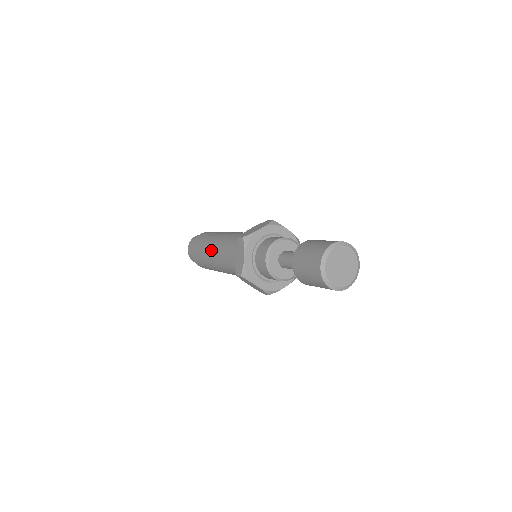
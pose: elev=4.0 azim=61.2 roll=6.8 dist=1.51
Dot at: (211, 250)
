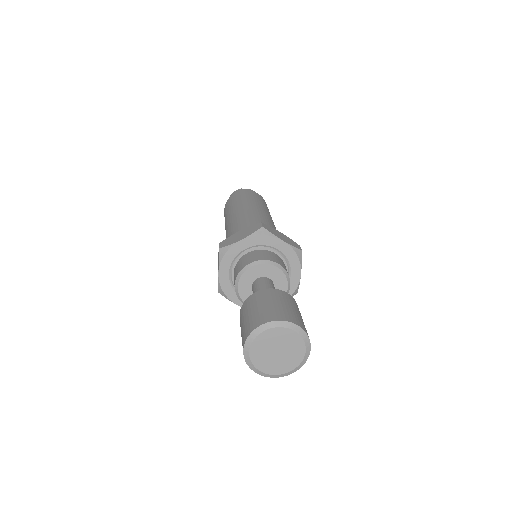
Dot at: occluded
